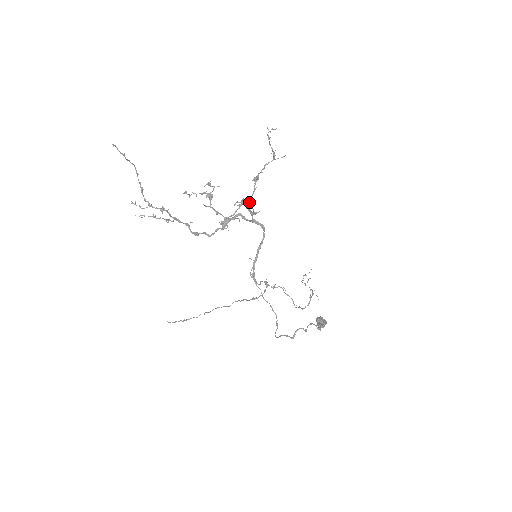
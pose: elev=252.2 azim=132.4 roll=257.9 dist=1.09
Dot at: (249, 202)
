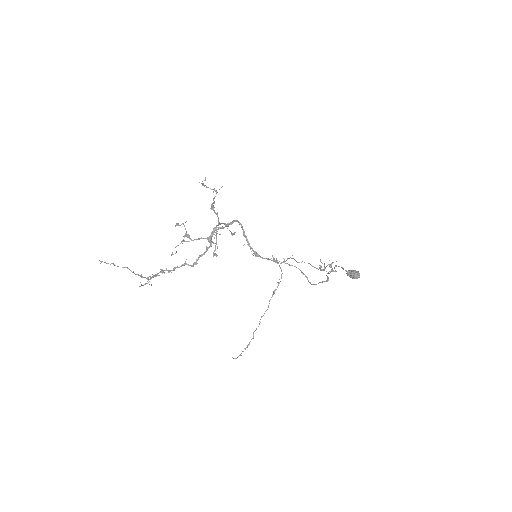
Dot at: (219, 223)
